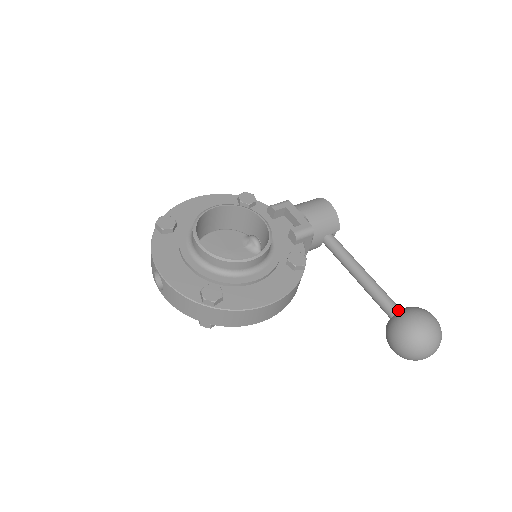
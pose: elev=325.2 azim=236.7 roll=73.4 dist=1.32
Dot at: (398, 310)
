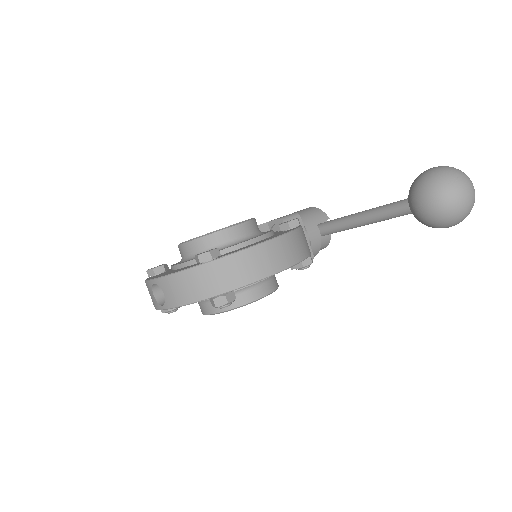
Dot at: occluded
